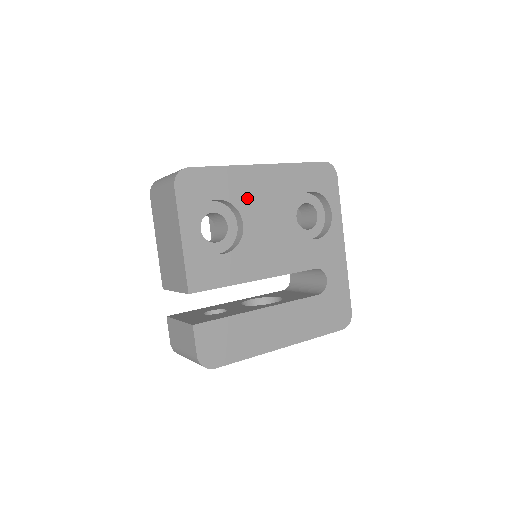
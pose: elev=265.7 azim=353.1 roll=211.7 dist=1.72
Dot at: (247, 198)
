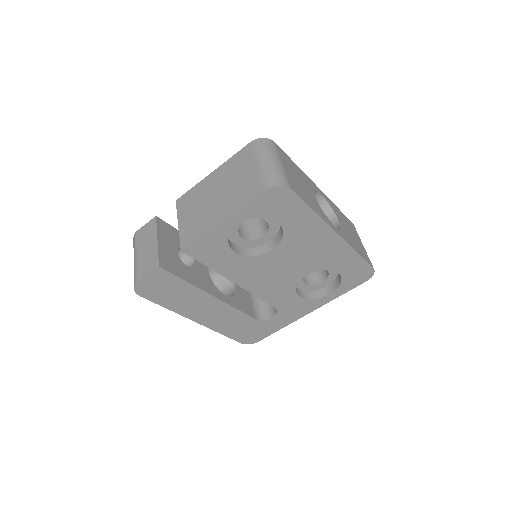
Dot at: (298, 240)
